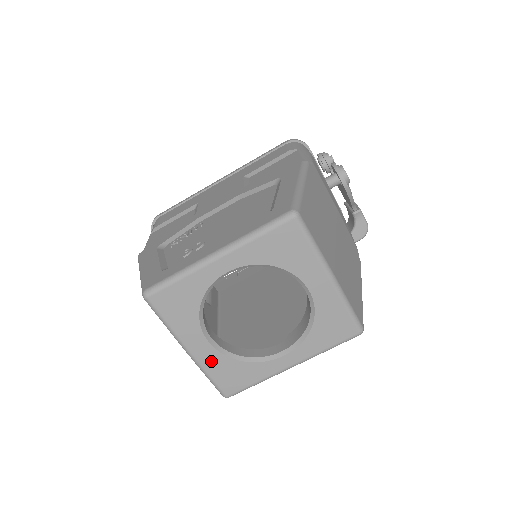
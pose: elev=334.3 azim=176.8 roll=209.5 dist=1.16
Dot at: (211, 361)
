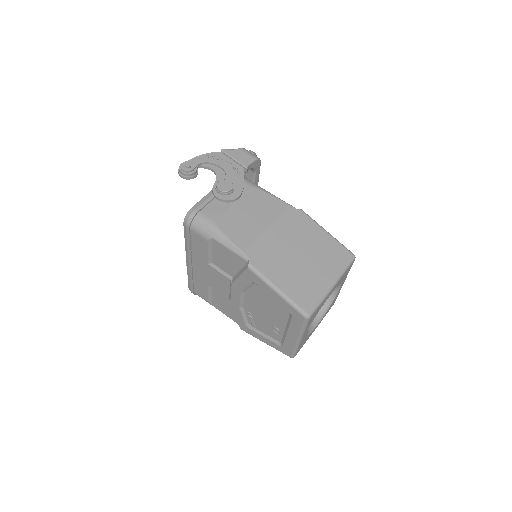
Dot at: occluded
